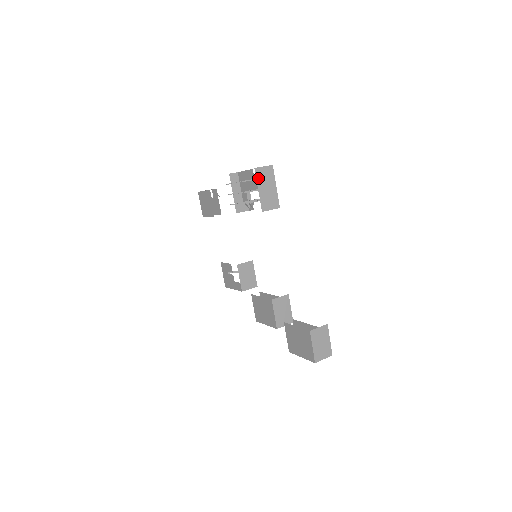
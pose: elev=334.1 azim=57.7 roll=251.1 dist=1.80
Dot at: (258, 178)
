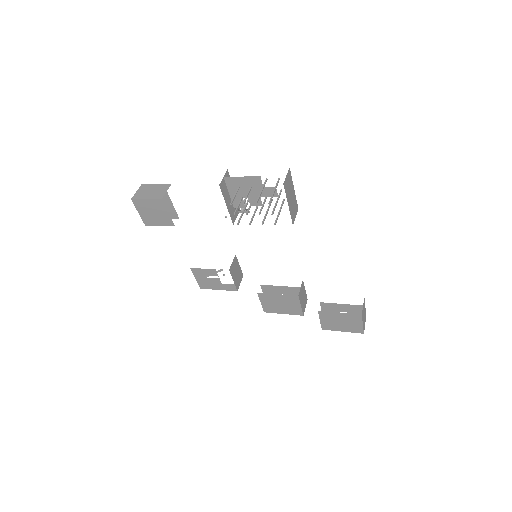
Dot at: (286, 192)
